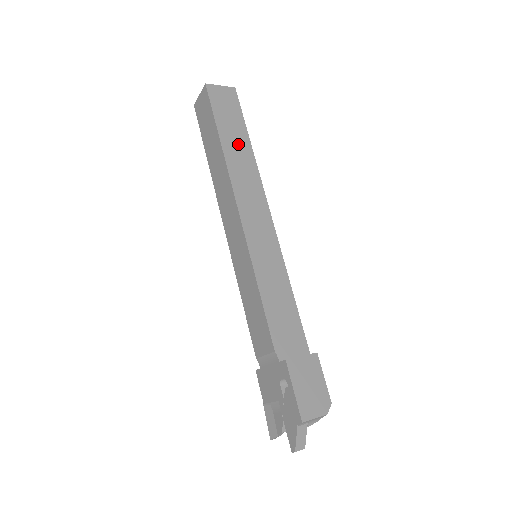
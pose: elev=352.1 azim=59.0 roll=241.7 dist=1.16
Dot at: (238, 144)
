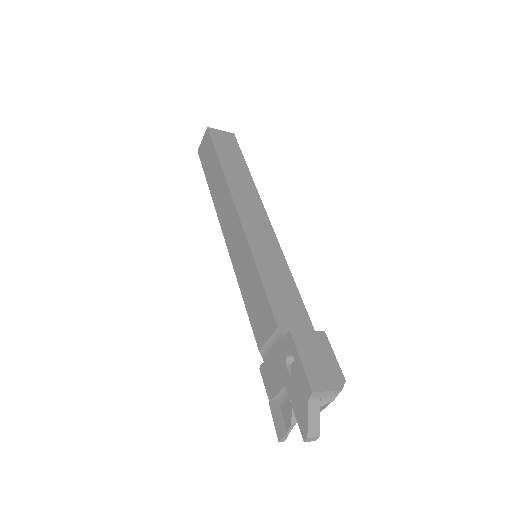
Dot at: (237, 168)
